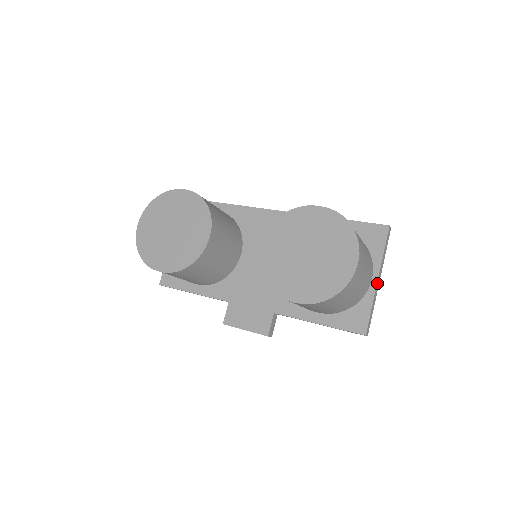
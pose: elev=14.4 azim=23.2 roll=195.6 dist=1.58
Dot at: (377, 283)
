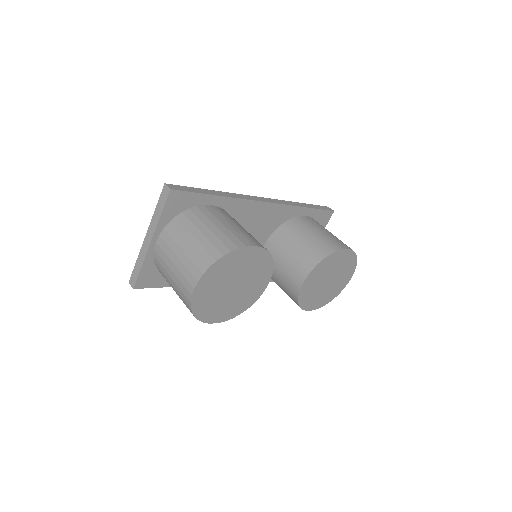
Dot at: occluded
